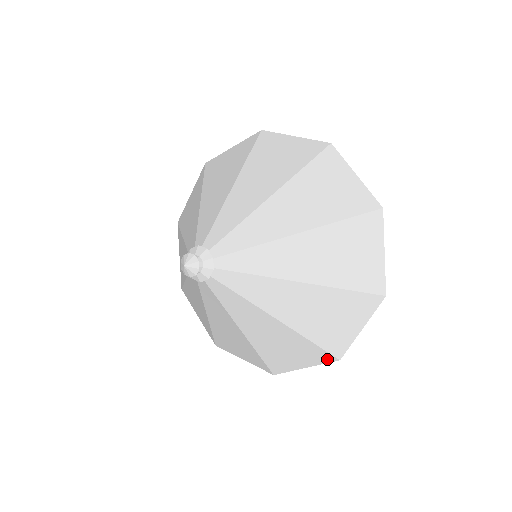
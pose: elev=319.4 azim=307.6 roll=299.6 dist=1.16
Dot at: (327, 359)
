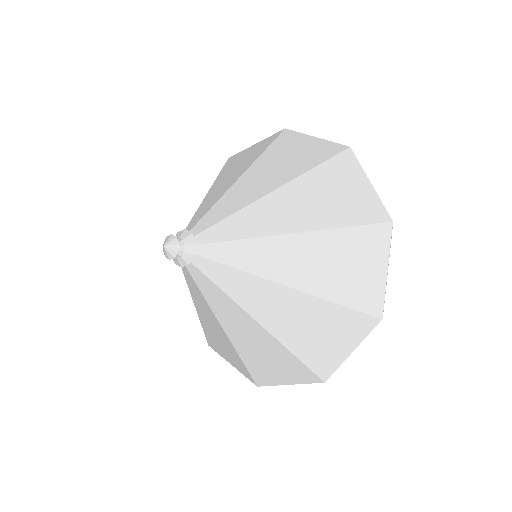
Dot at: (368, 325)
